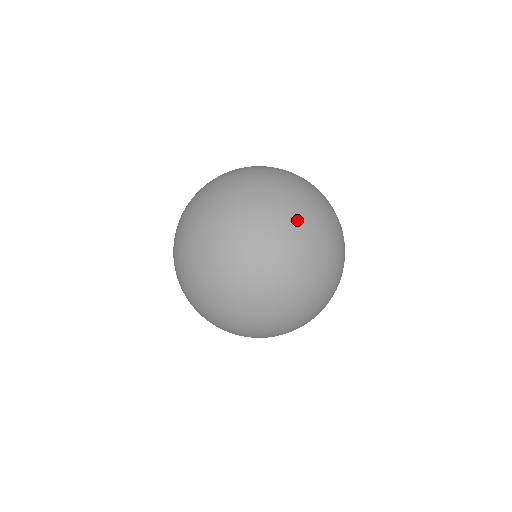
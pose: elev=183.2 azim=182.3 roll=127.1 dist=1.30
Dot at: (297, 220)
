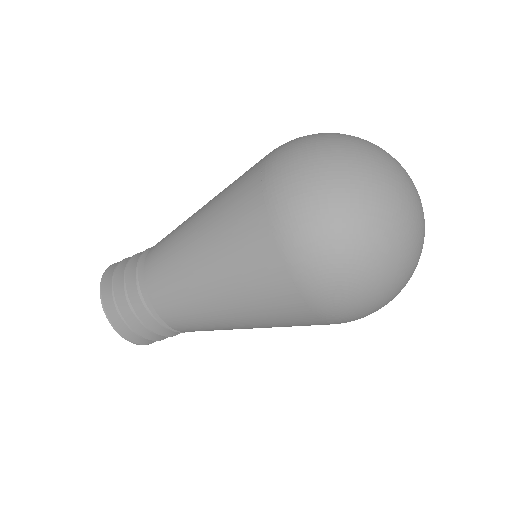
Dot at: occluded
